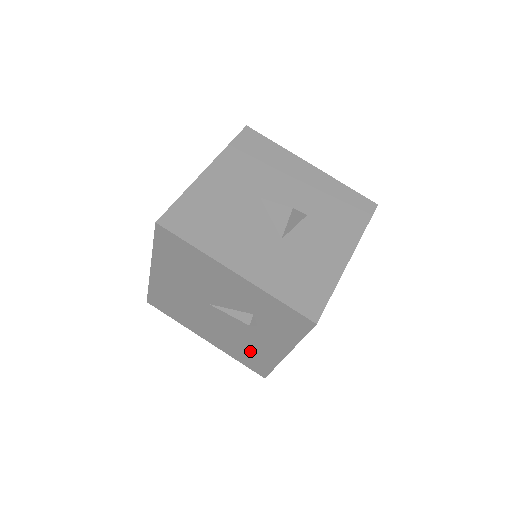
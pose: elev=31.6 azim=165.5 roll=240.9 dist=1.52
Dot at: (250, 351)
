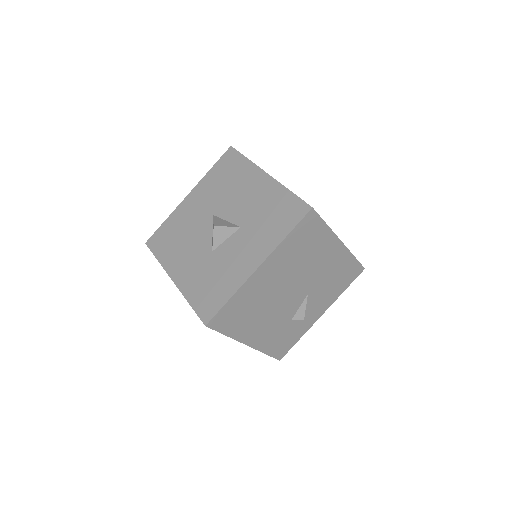
Dot at: occluded
